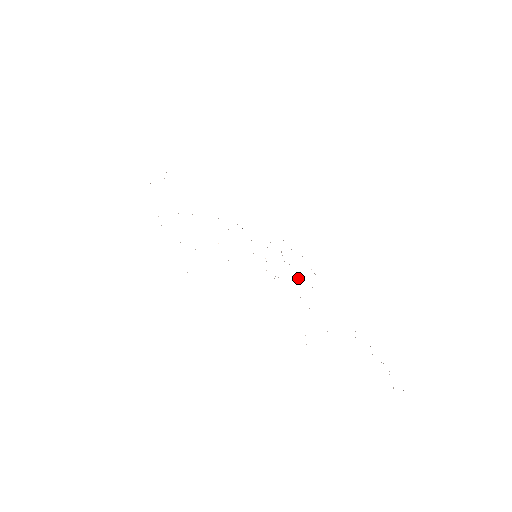
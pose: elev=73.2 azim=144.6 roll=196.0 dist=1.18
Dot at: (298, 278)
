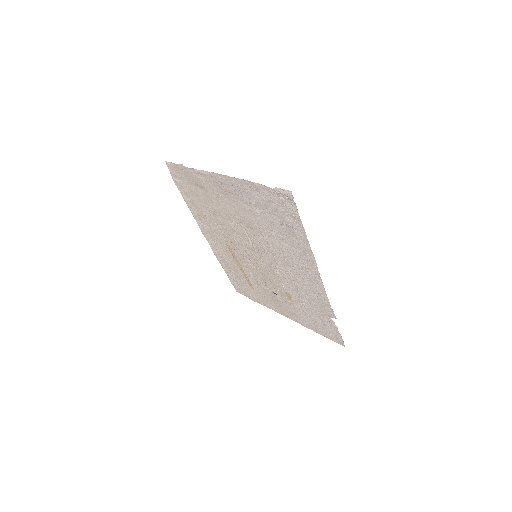
Dot at: (290, 273)
